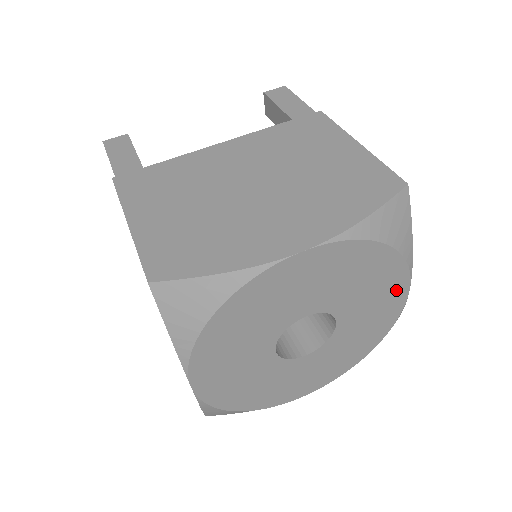
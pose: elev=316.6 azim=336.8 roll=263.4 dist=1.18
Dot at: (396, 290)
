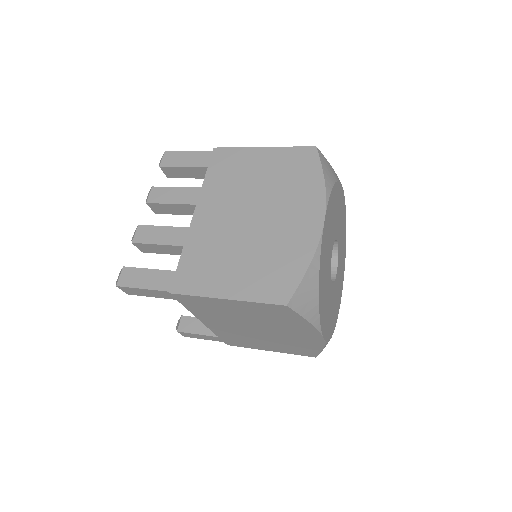
Dot at: (342, 281)
